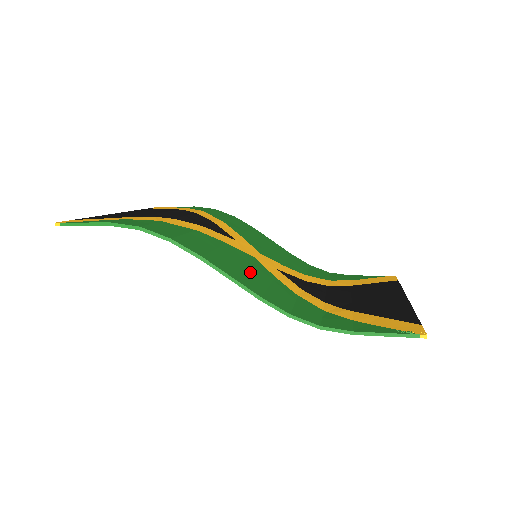
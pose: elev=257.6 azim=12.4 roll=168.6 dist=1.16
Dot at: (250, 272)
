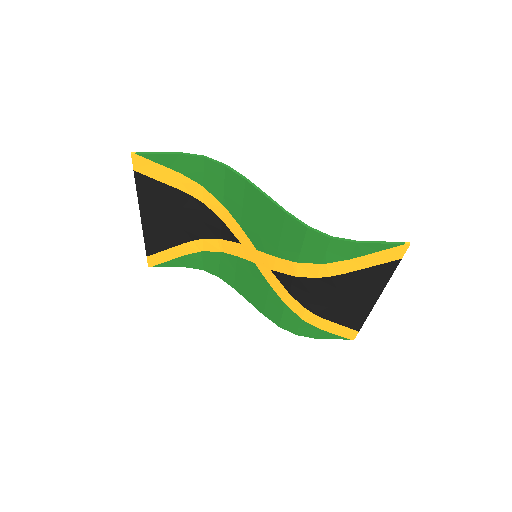
Dot at: (268, 224)
